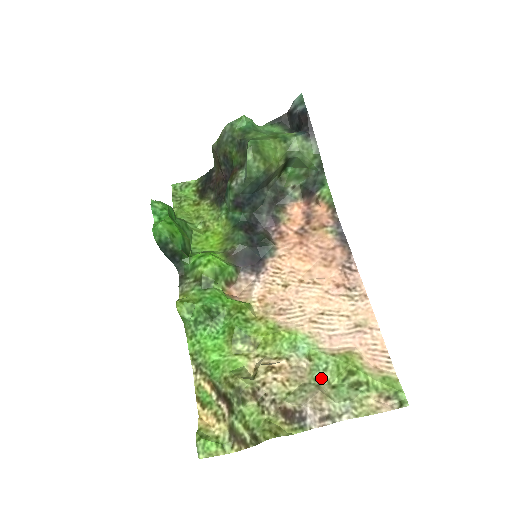
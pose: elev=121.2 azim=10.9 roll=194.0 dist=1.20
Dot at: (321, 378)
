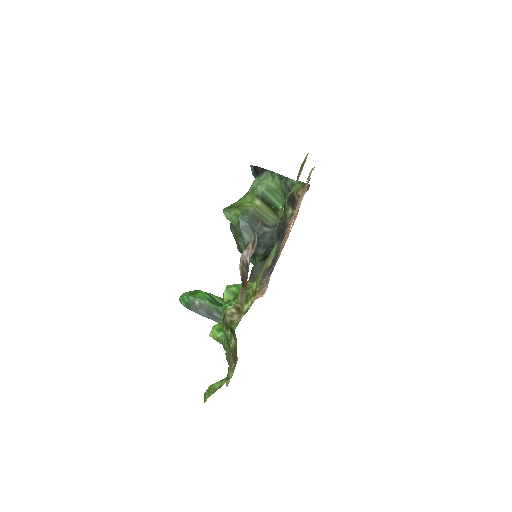
Dot at: occluded
